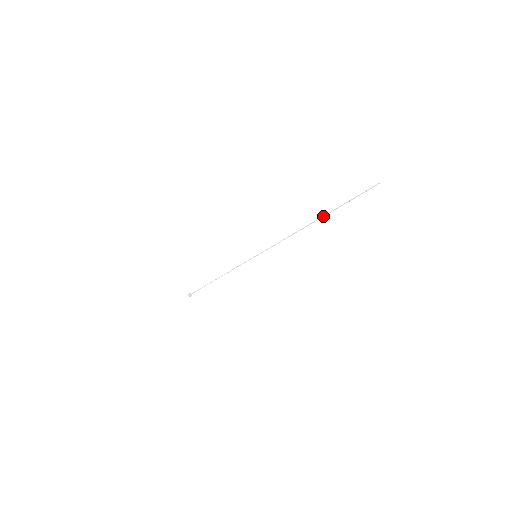
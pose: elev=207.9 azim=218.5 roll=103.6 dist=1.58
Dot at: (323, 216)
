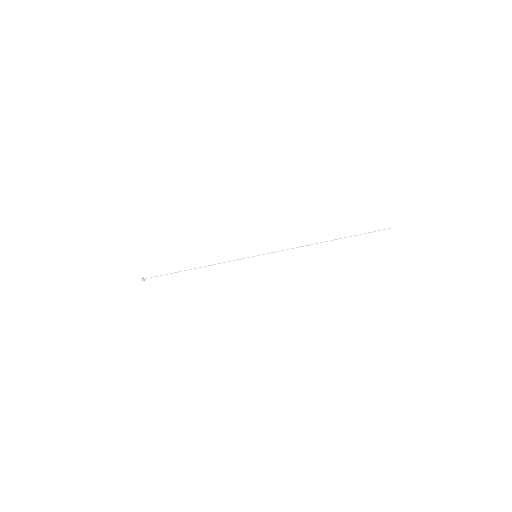
Dot at: (339, 238)
